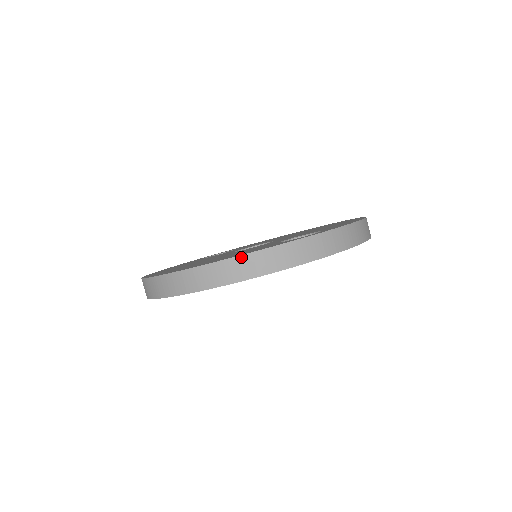
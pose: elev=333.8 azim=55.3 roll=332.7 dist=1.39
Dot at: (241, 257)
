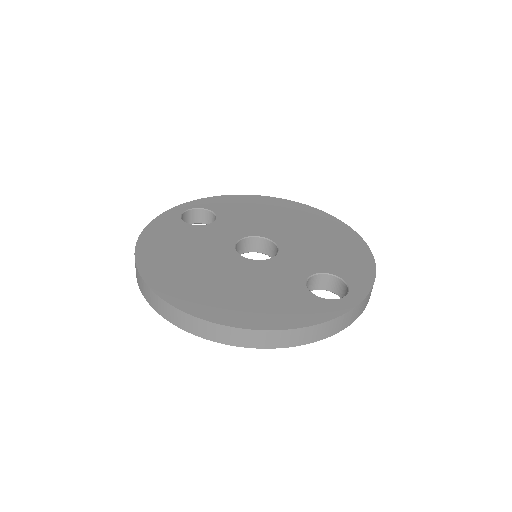
Dot at: (290, 331)
